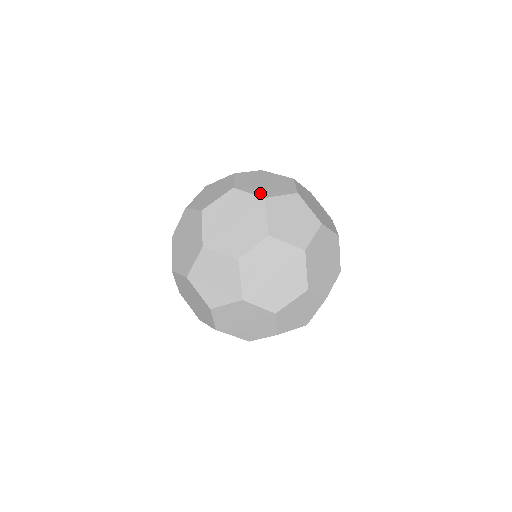
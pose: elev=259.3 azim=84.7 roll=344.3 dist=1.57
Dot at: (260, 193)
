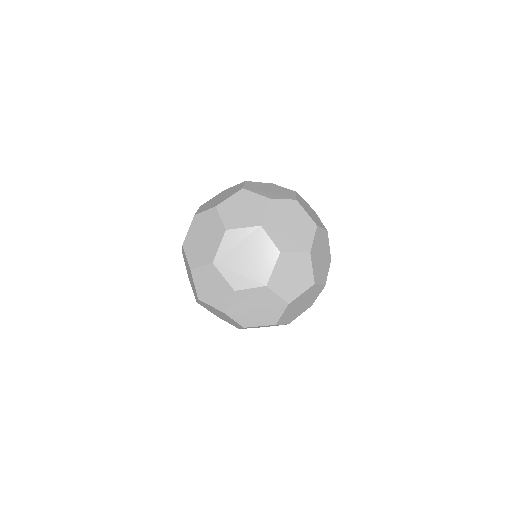
Dot at: occluded
